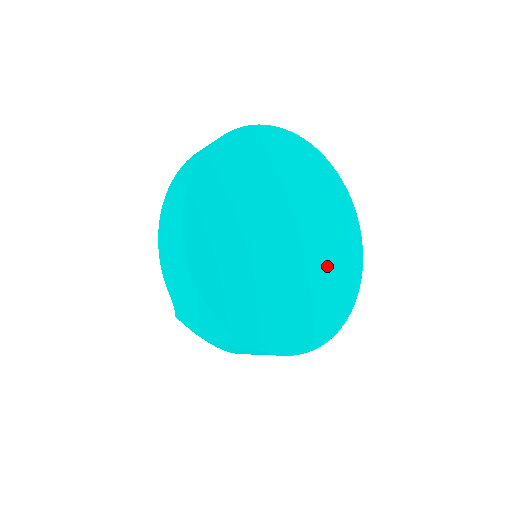
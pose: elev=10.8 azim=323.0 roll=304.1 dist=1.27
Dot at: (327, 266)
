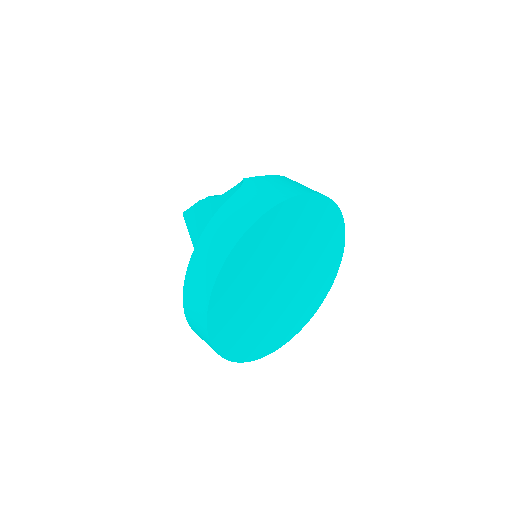
Dot at: (317, 263)
